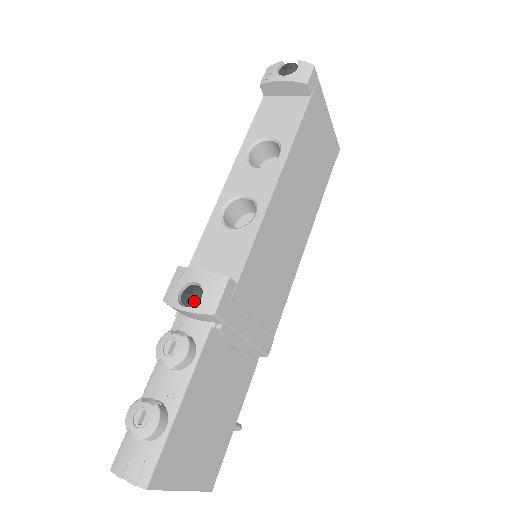
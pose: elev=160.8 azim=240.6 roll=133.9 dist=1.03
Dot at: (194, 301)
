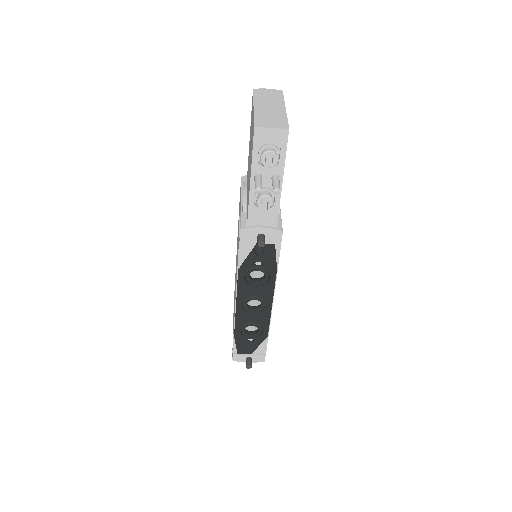
Dot at: occluded
